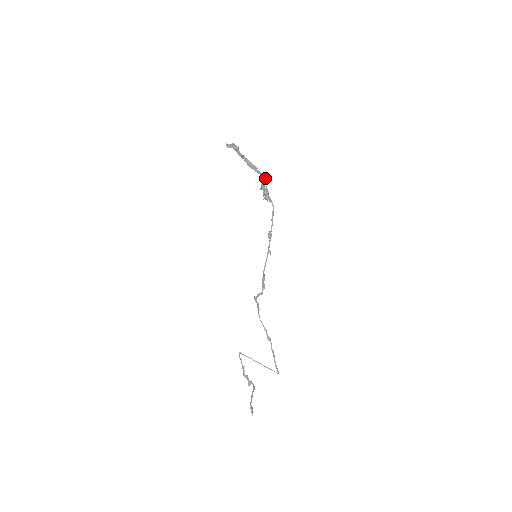
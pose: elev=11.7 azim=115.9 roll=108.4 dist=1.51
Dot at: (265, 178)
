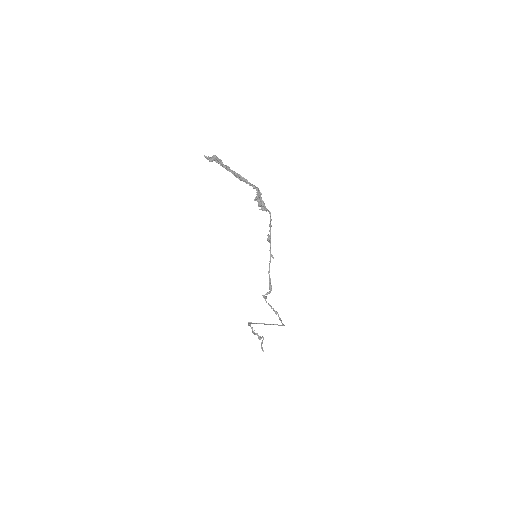
Dot at: (259, 191)
